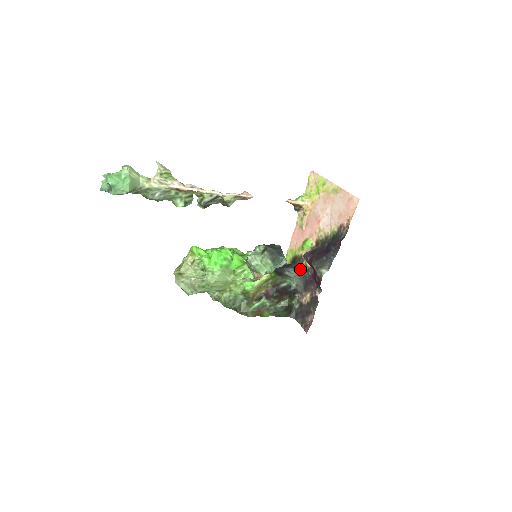
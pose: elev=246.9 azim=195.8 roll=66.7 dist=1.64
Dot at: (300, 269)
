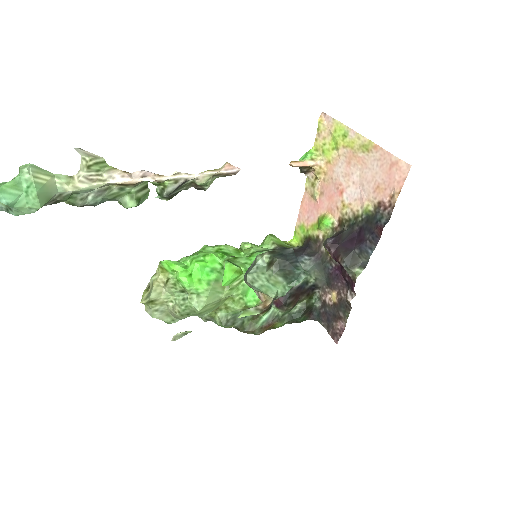
Dot at: (318, 257)
